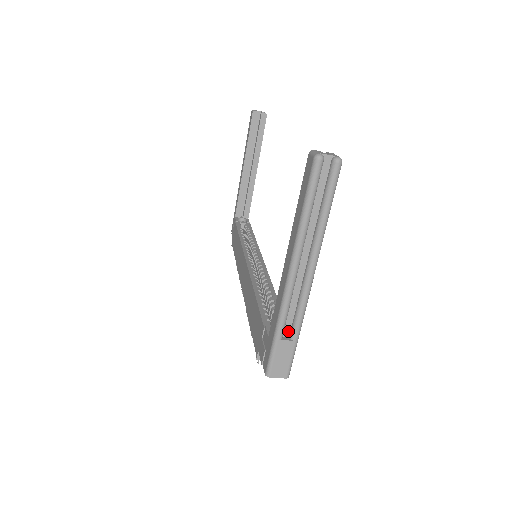
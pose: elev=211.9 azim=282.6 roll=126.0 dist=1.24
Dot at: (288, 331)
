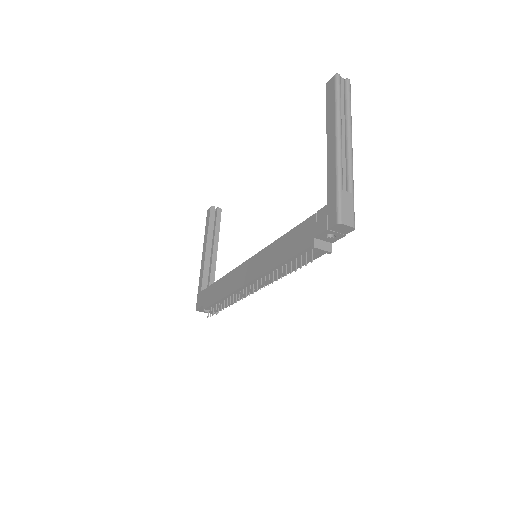
Dot at: (344, 189)
